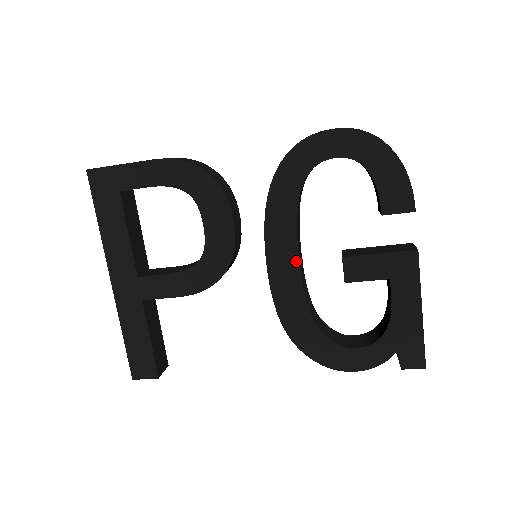
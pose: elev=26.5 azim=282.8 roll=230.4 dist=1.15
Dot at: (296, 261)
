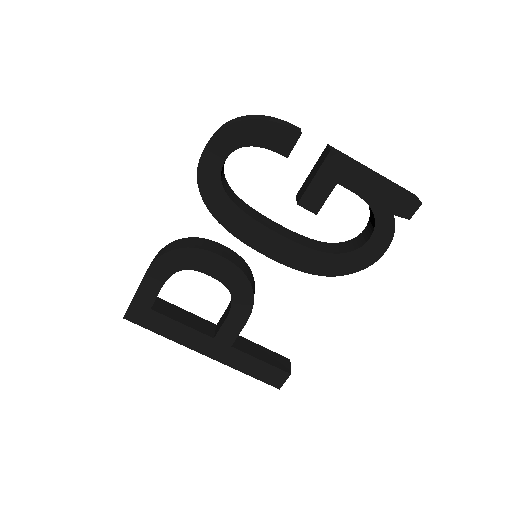
Dot at: (277, 236)
